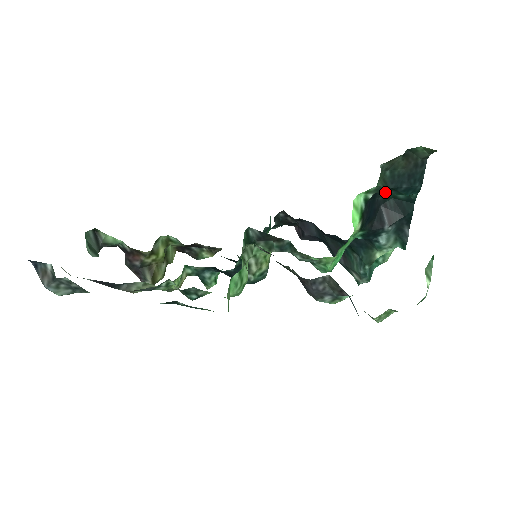
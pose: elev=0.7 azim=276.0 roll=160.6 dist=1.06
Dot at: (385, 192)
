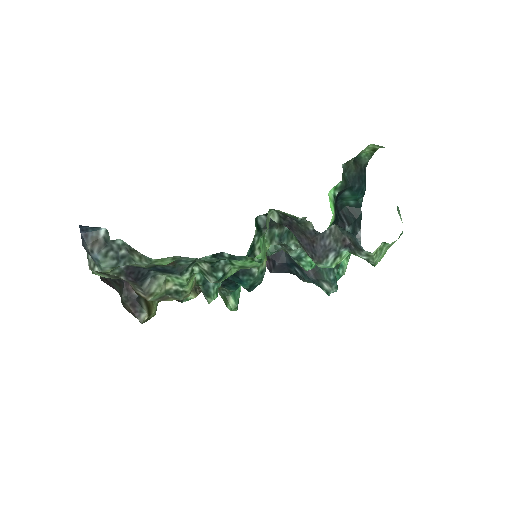
Dot at: (343, 195)
